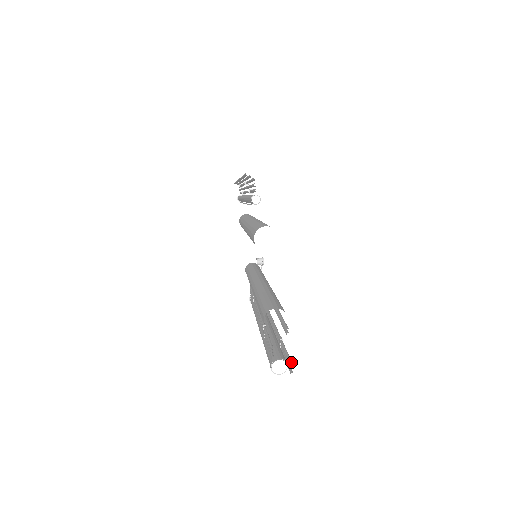
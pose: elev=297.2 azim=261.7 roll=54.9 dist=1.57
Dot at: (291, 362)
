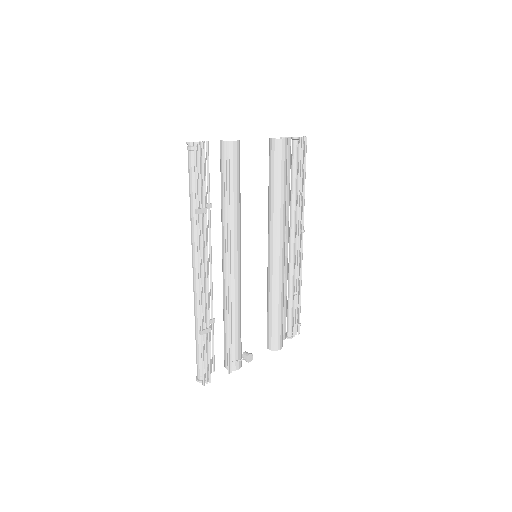
Dot at: occluded
